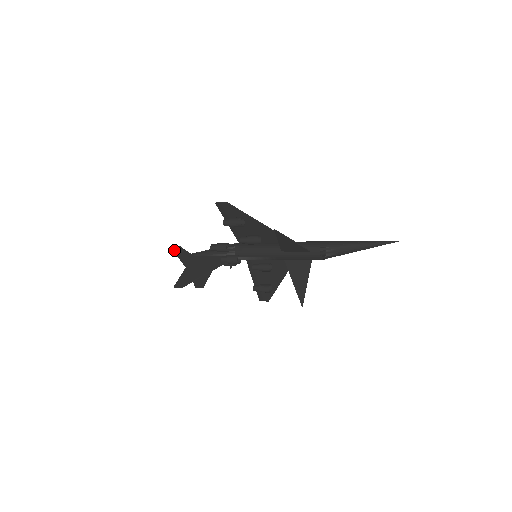
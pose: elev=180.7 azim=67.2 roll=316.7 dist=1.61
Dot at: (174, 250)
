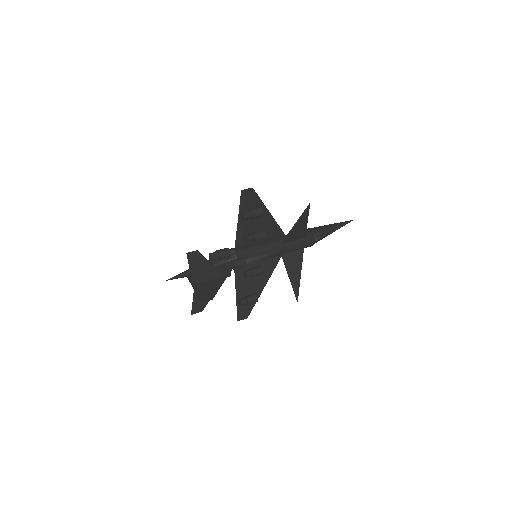
Dot at: (189, 258)
